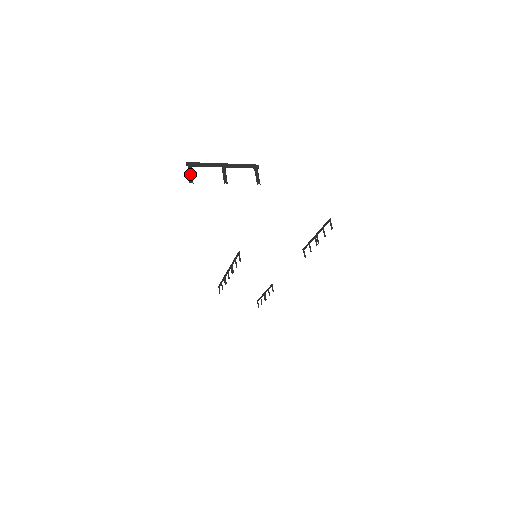
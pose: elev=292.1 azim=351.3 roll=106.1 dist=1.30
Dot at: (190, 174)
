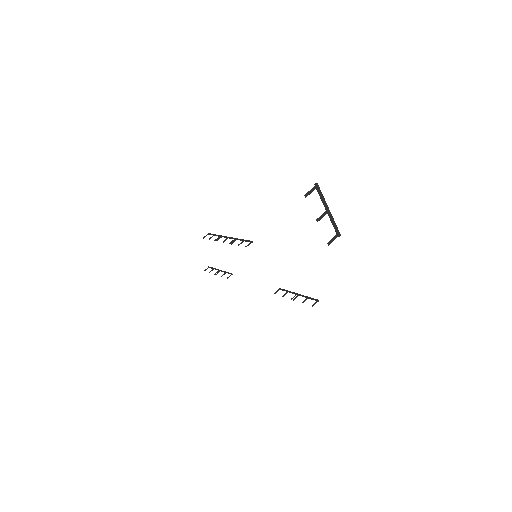
Dot at: (311, 192)
